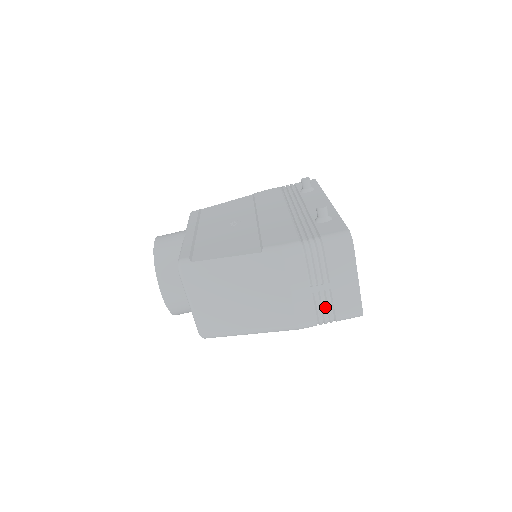
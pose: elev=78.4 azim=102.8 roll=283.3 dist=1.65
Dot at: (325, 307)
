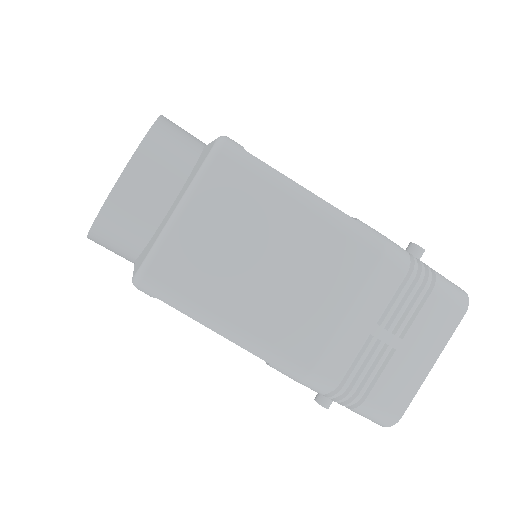
Dot at: (366, 372)
